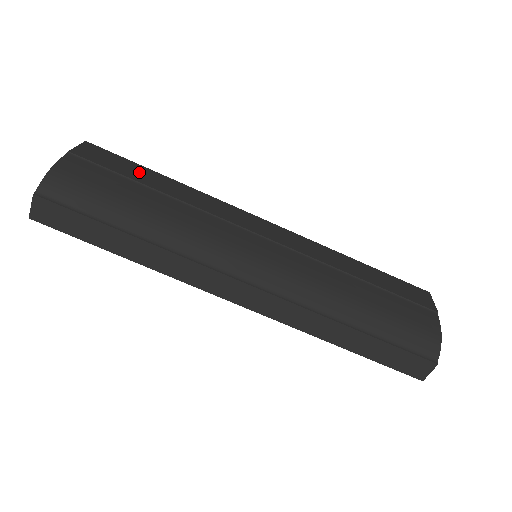
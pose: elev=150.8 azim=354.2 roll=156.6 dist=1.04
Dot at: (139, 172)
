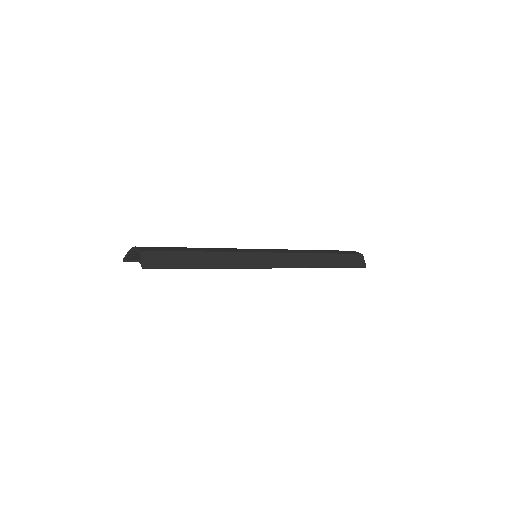
Dot at: occluded
